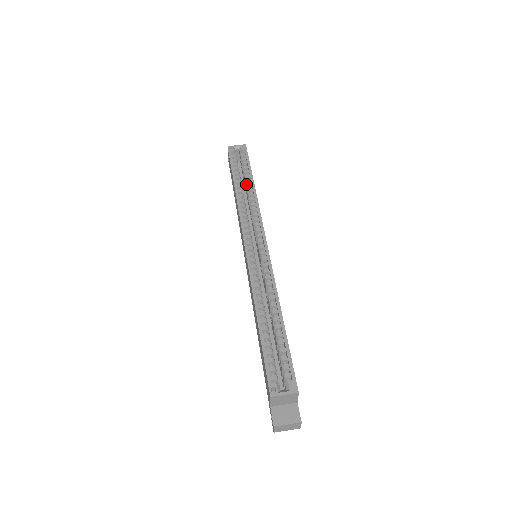
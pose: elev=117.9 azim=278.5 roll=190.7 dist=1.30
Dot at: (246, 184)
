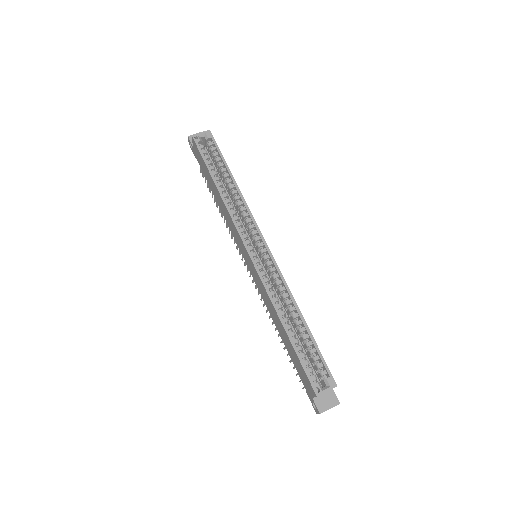
Dot at: (226, 180)
